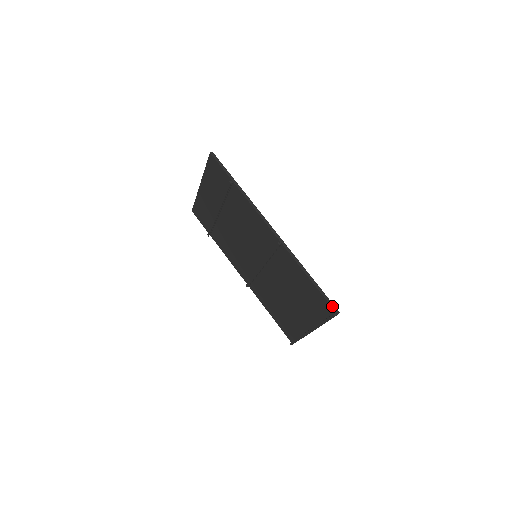
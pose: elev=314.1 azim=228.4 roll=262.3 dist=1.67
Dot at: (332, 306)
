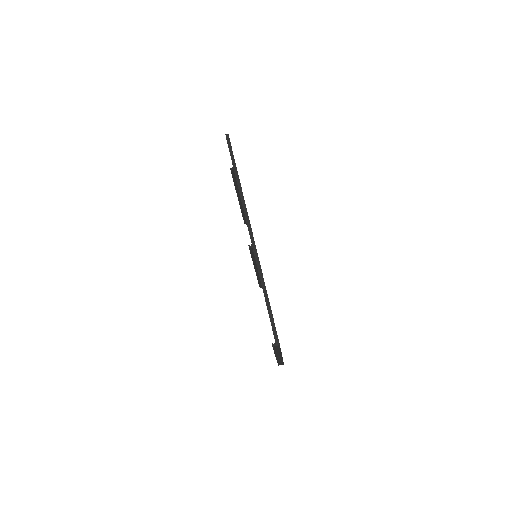
Dot at: (274, 334)
